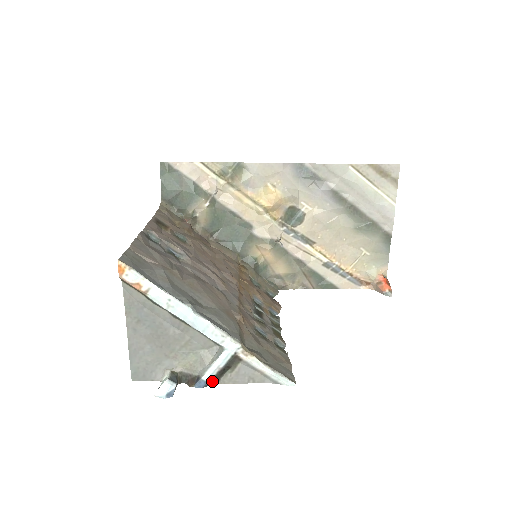
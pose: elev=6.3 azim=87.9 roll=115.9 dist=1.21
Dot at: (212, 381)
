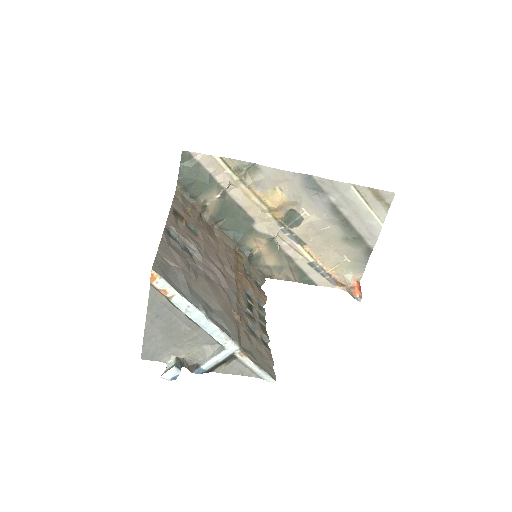
Dot at: (209, 370)
